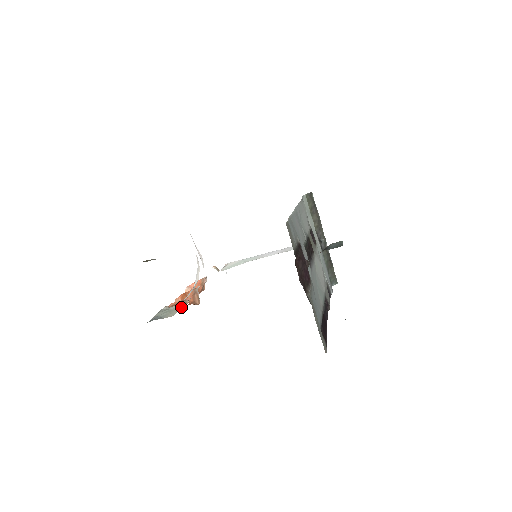
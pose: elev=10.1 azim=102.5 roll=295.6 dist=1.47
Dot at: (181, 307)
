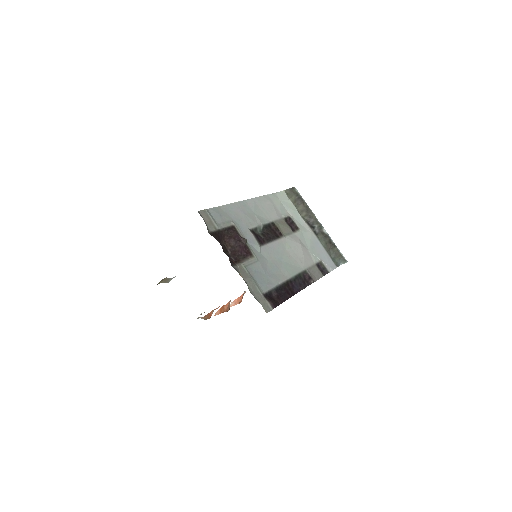
Dot at: (211, 315)
